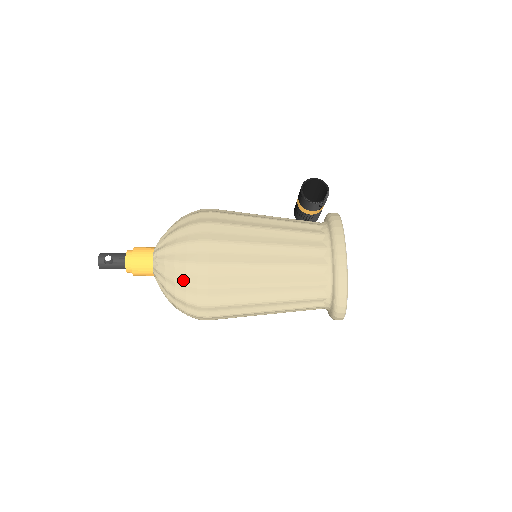
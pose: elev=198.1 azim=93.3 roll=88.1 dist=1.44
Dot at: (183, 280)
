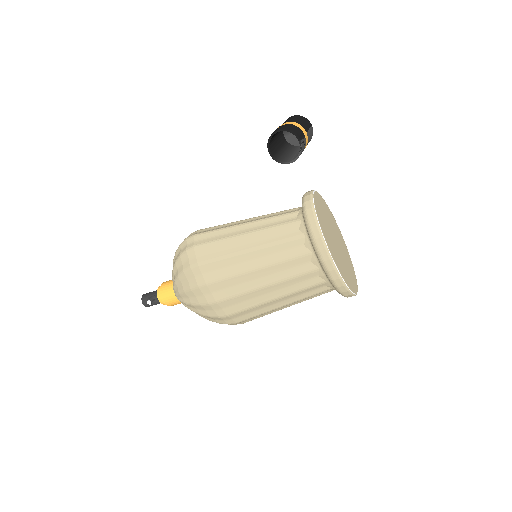
Dot at: (207, 315)
